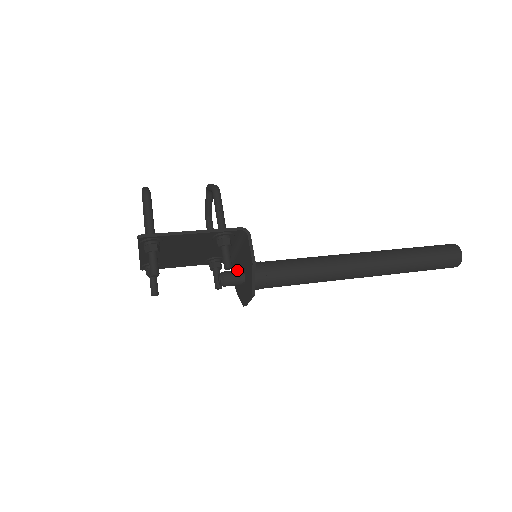
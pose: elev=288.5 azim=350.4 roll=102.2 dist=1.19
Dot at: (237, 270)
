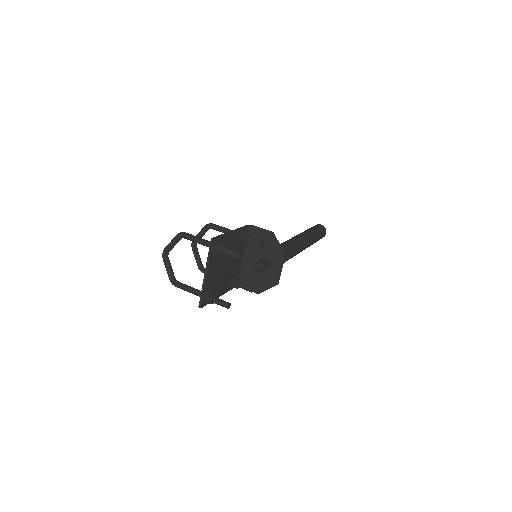
Dot at: (259, 260)
